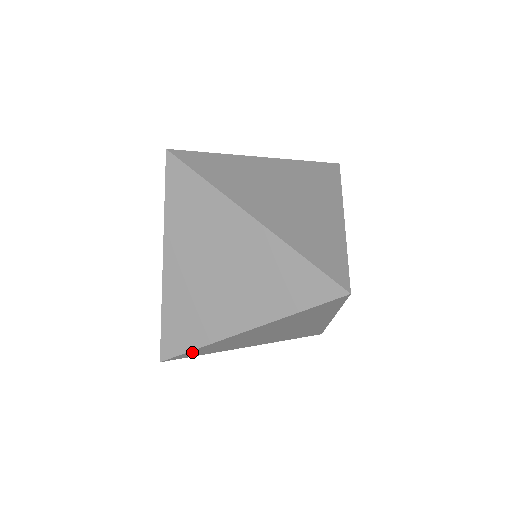
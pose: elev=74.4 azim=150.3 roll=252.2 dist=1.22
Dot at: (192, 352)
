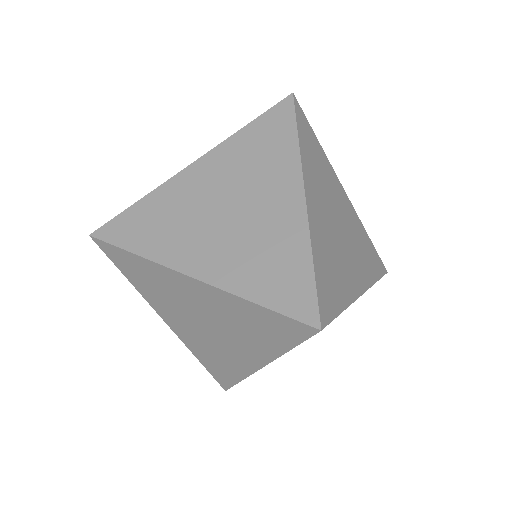
Dot at: (124, 255)
